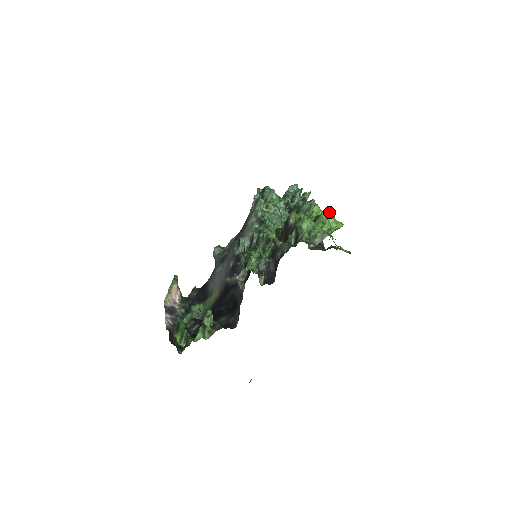
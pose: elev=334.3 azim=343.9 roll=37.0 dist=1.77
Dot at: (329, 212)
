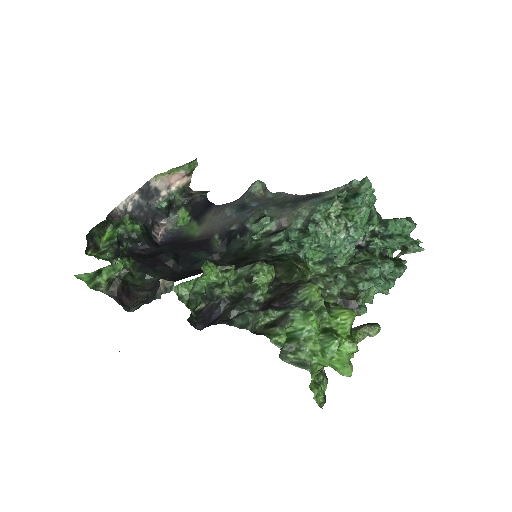
Dot at: (352, 345)
